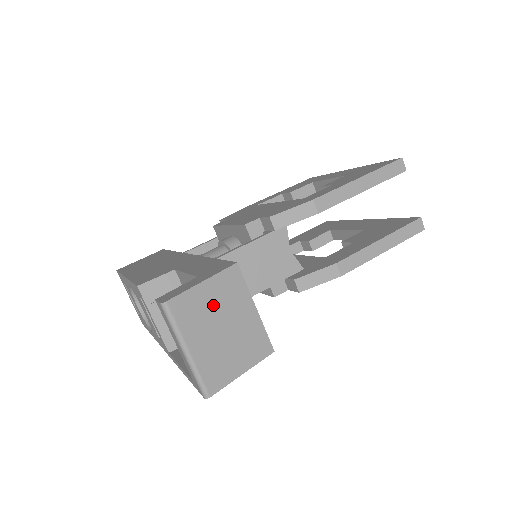
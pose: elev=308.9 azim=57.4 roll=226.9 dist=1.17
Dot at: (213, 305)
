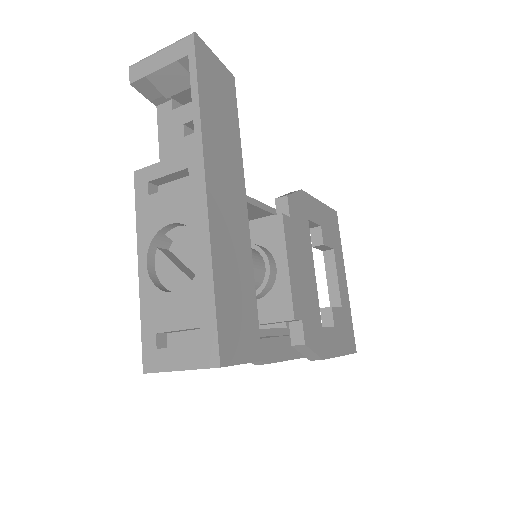
Dot at: occluded
